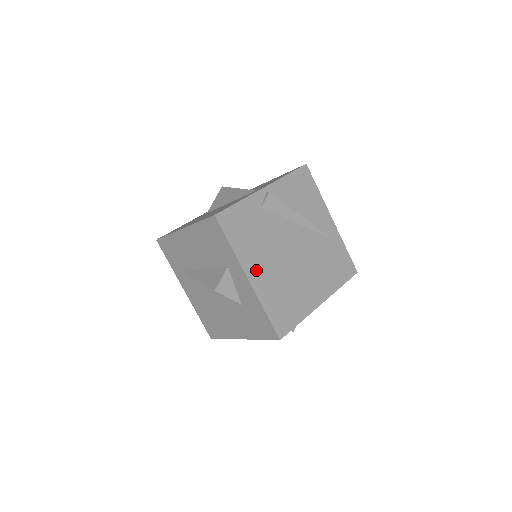
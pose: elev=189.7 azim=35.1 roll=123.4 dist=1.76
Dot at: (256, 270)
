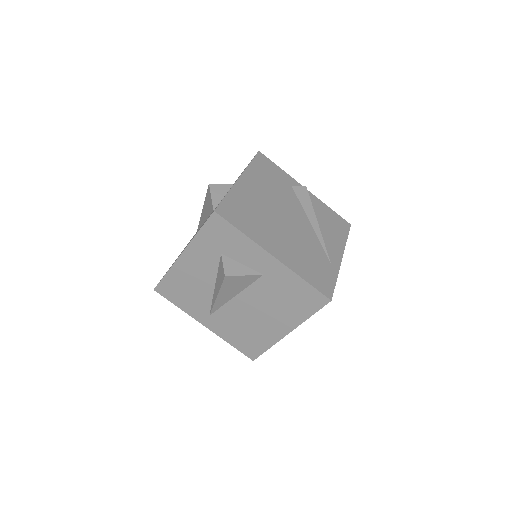
Dot at: (250, 184)
